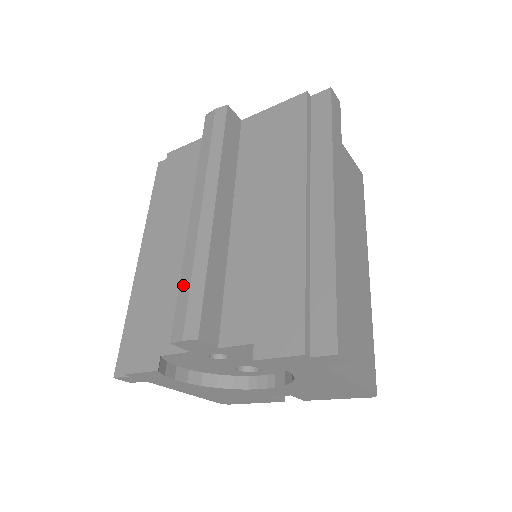
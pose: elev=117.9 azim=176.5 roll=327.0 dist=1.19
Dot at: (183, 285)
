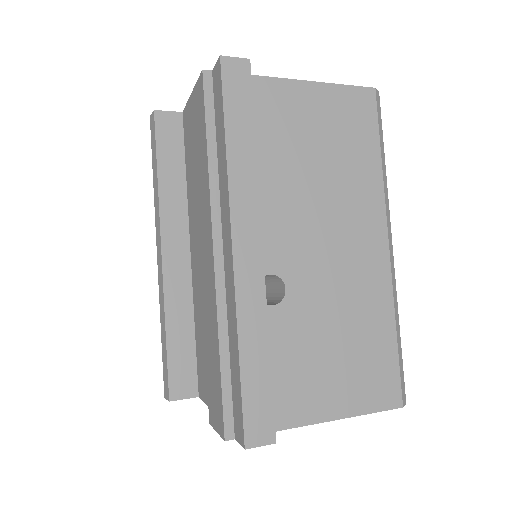
Dot at: occluded
